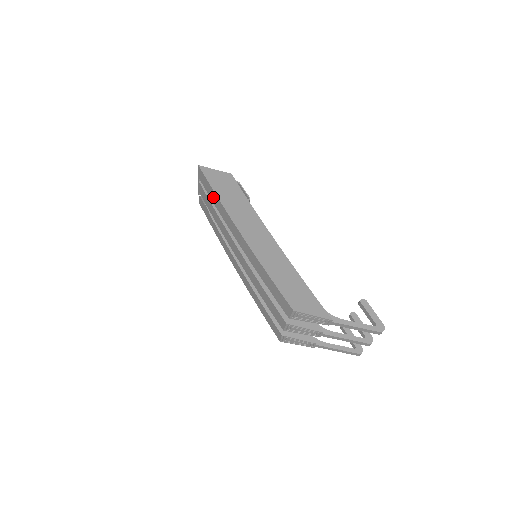
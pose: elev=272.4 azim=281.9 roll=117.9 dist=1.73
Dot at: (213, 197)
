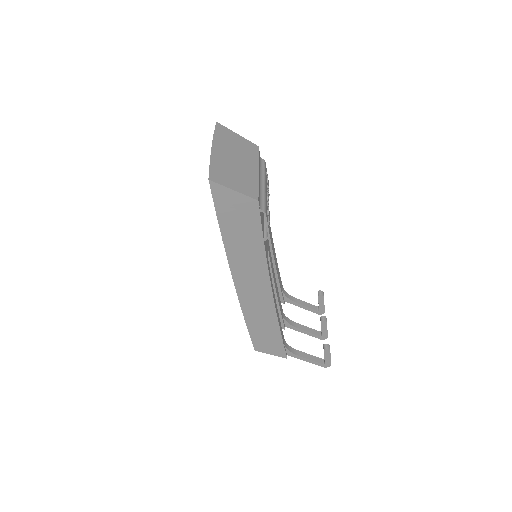
Dot at: occluded
